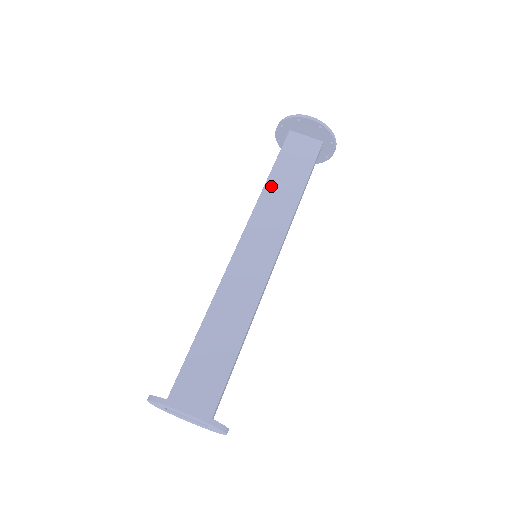
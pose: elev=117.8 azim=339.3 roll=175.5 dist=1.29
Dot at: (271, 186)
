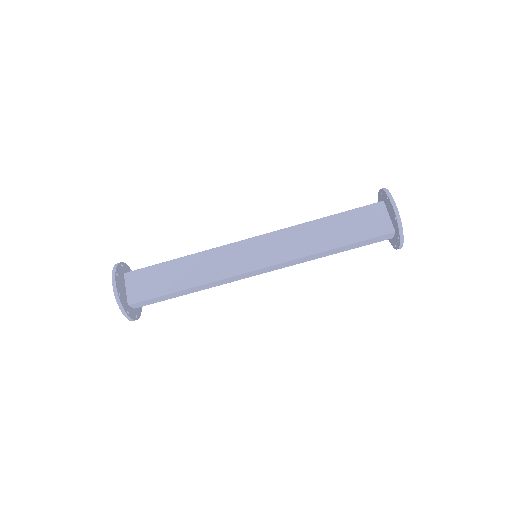
Dot at: (317, 225)
